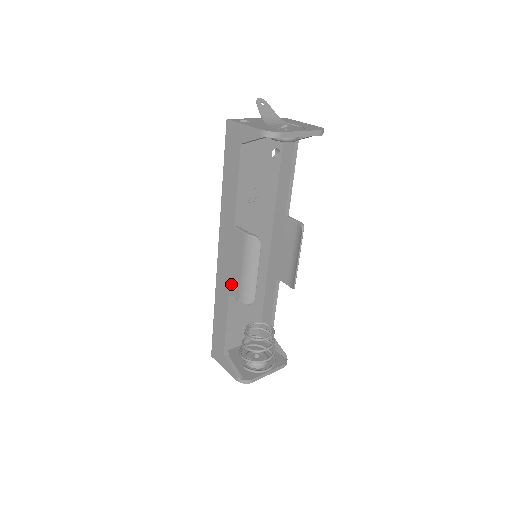
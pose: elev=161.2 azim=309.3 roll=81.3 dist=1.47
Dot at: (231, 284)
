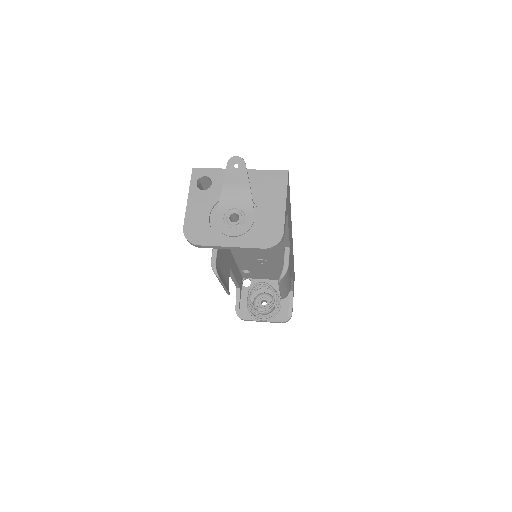
Dot at: occluded
